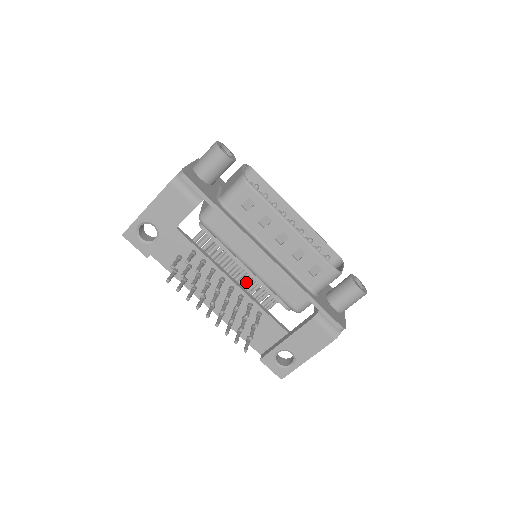
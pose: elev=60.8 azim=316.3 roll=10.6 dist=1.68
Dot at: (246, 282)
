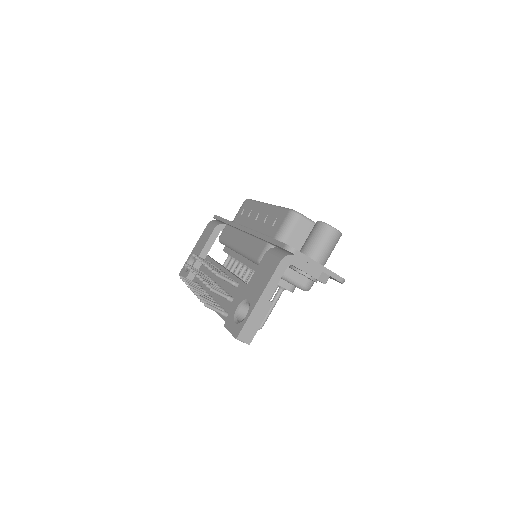
Dot at: occluded
